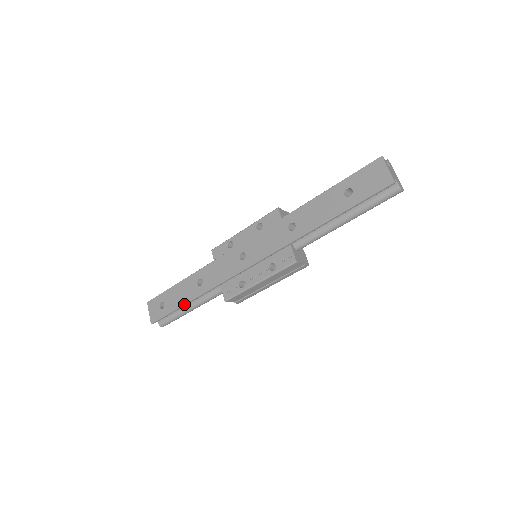
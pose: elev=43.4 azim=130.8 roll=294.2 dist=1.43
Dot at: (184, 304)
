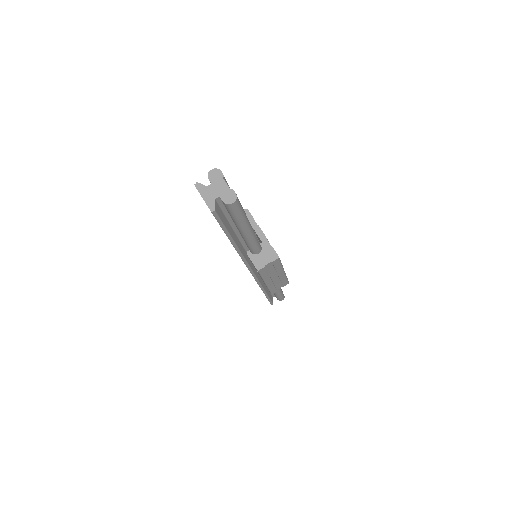
Dot at: (265, 295)
